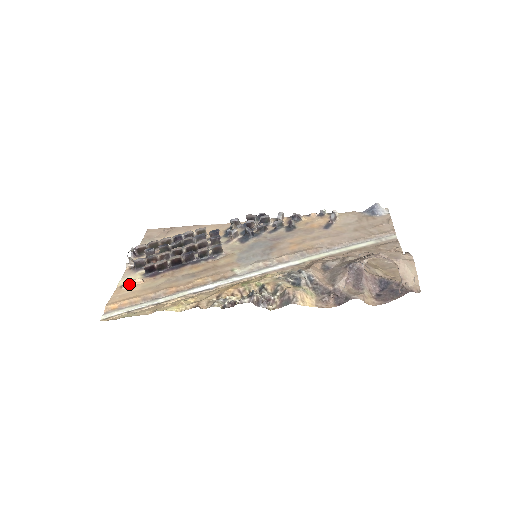
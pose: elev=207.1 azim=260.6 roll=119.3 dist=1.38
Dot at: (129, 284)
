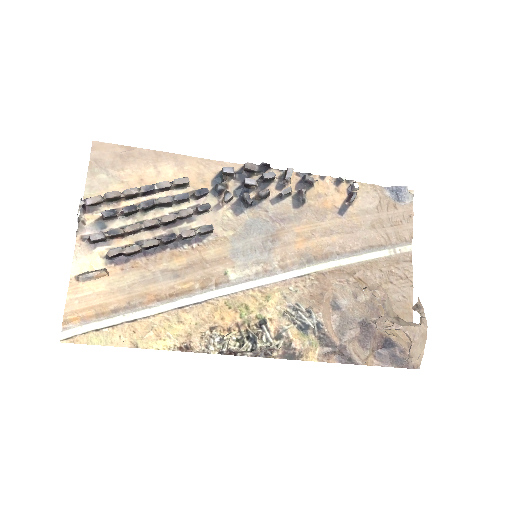
Dot at: (89, 278)
